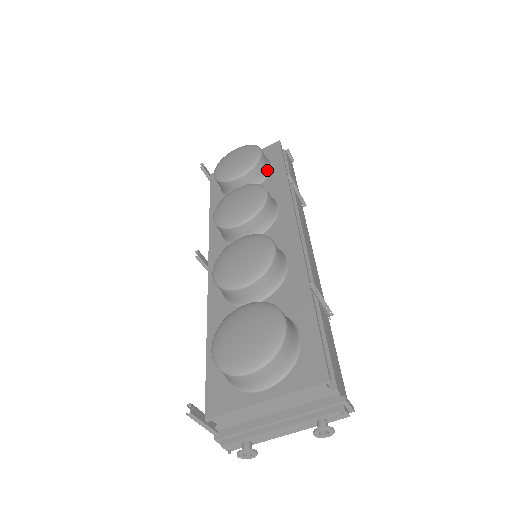
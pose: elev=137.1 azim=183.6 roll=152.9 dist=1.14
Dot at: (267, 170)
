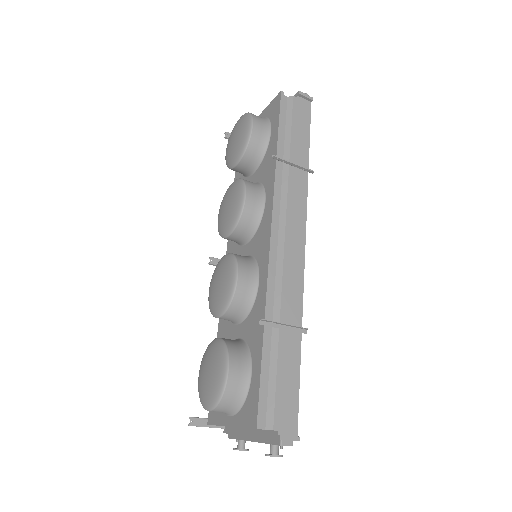
Dot at: (264, 144)
